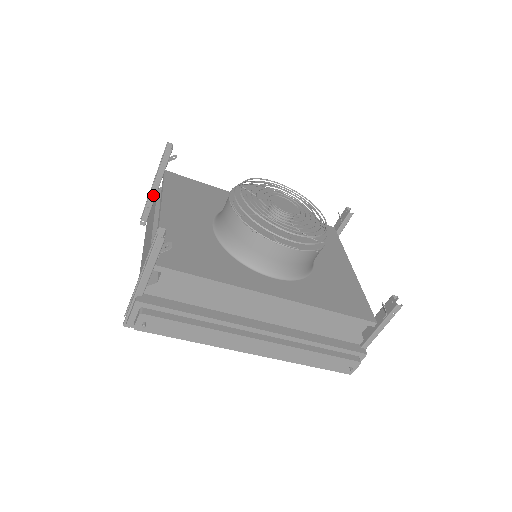
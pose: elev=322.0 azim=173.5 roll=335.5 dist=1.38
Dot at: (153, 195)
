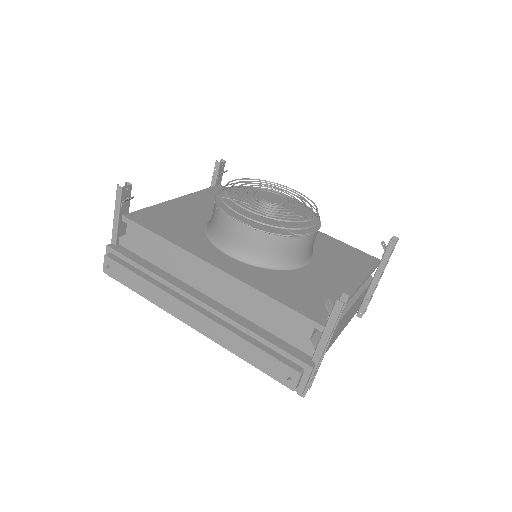
Dot at: occluded
